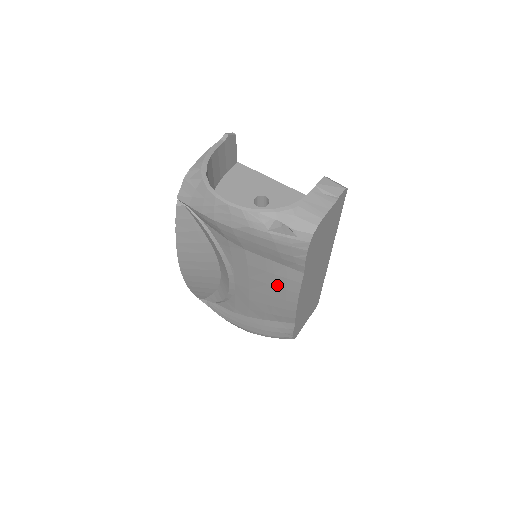
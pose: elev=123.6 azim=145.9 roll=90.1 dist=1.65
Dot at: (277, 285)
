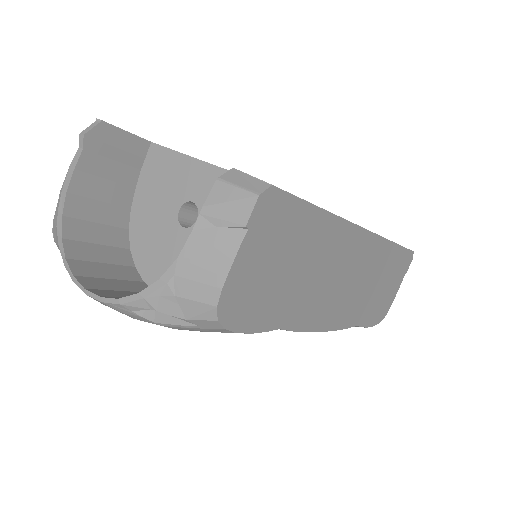
Dot at: occluded
